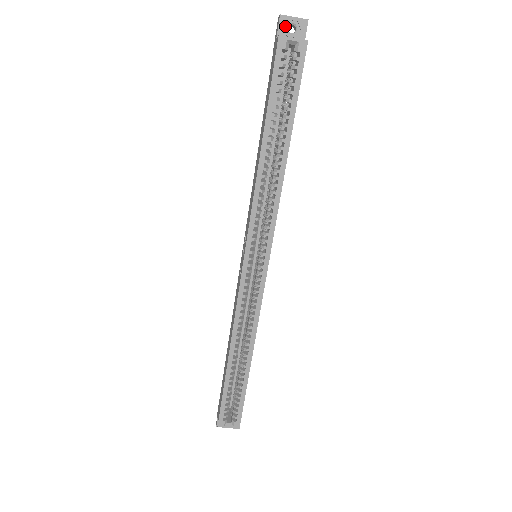
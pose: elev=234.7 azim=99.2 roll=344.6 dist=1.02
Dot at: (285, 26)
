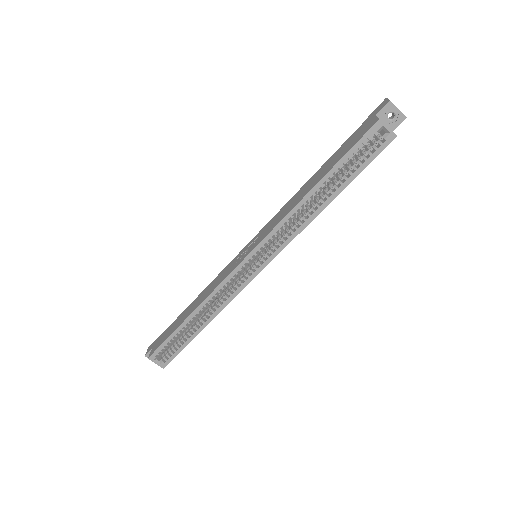
Dot at: (388, 111)
